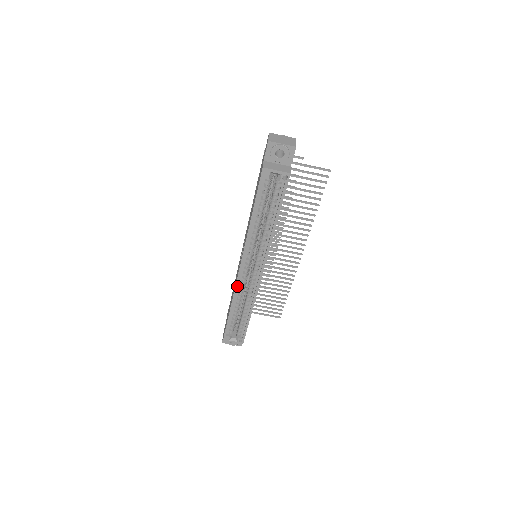
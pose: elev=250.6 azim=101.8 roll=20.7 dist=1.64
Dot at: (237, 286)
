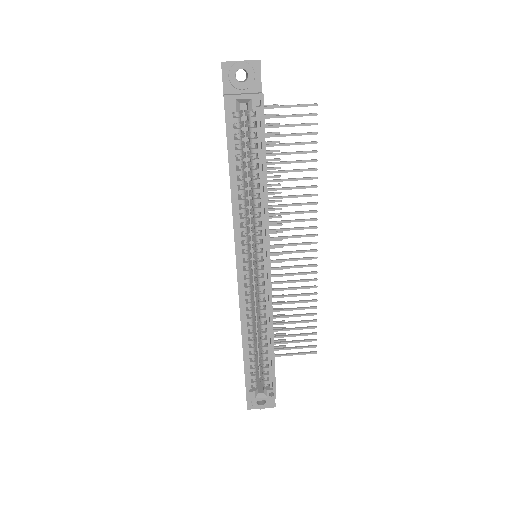
Dot at: (241, 302)
